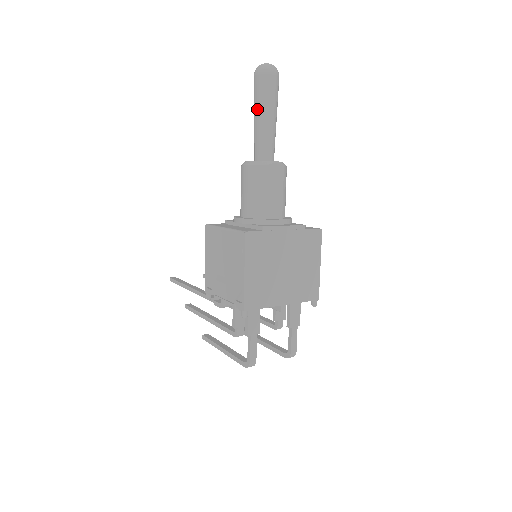
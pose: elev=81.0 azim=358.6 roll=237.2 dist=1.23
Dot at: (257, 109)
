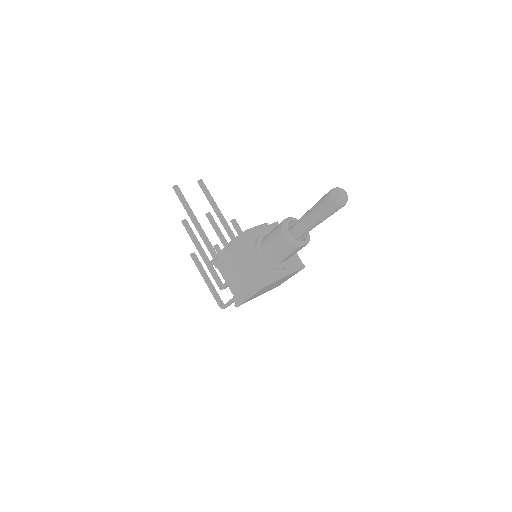
Dot at: (316, 215)
